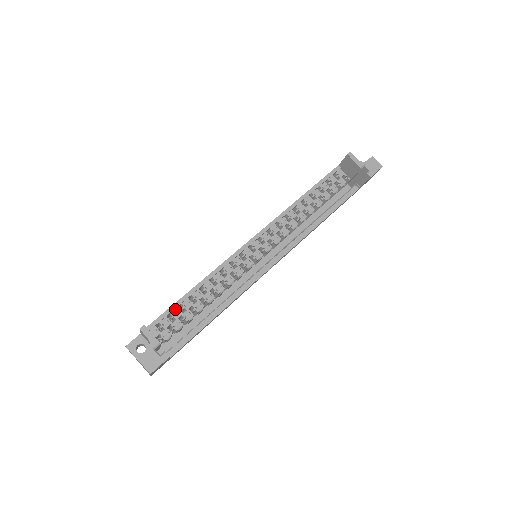
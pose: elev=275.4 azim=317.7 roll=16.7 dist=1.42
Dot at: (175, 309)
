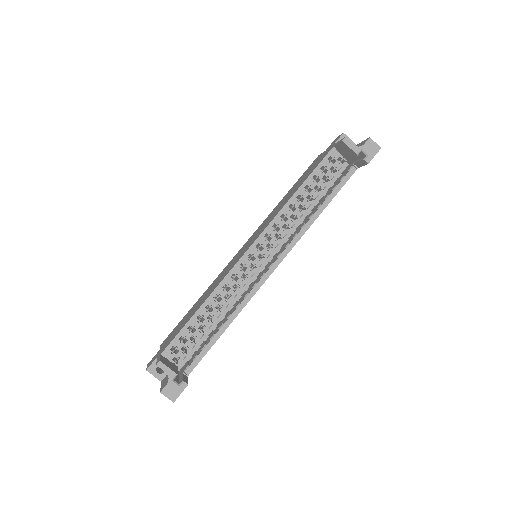
Dot at: (185, 331)
